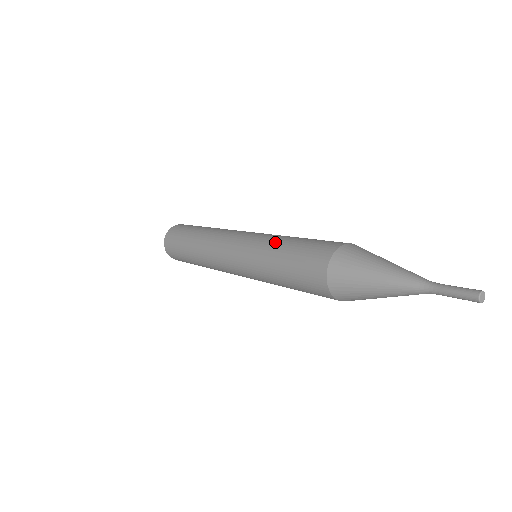
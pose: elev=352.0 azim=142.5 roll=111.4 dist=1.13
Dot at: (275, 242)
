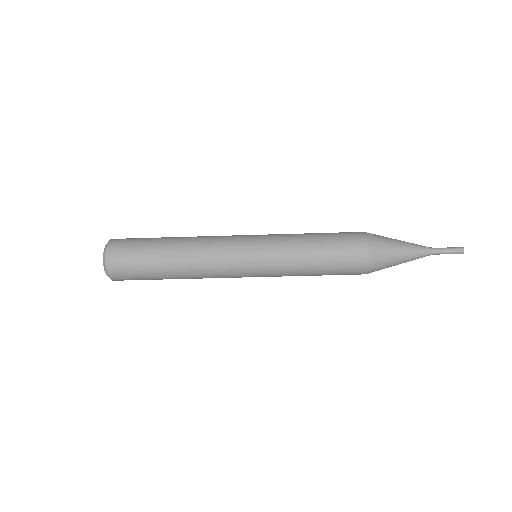
Dot at: occluded
